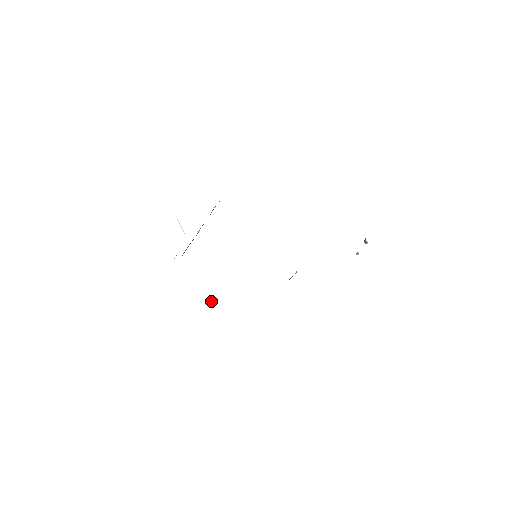
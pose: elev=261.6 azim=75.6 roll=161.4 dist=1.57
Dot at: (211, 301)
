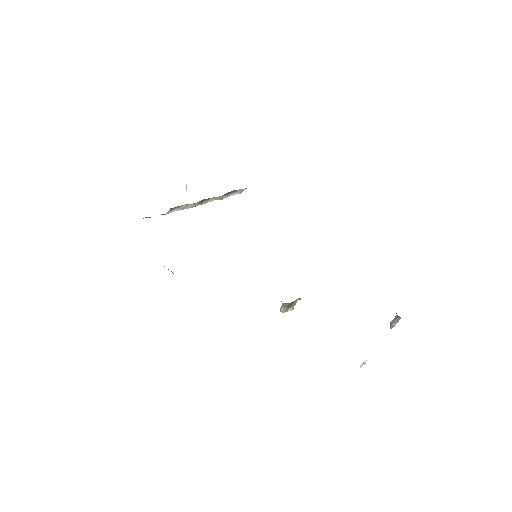
Dot at: occluded
